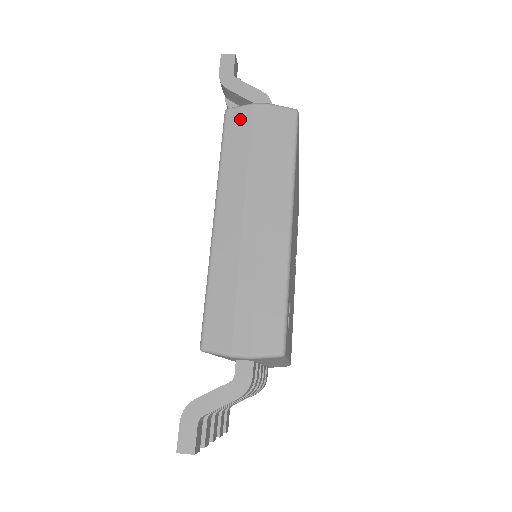
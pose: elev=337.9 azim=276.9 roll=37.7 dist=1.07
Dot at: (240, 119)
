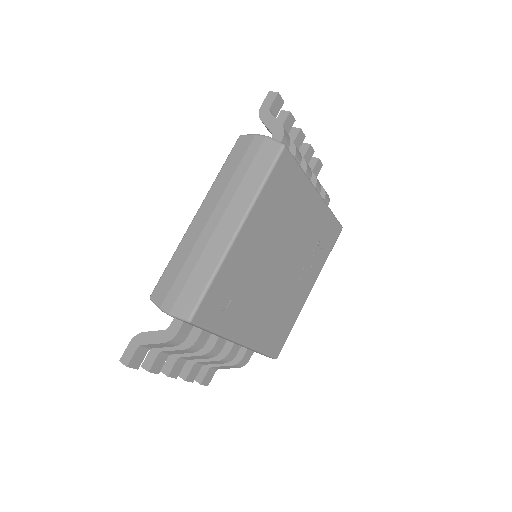
Dot at: (243, 144)
